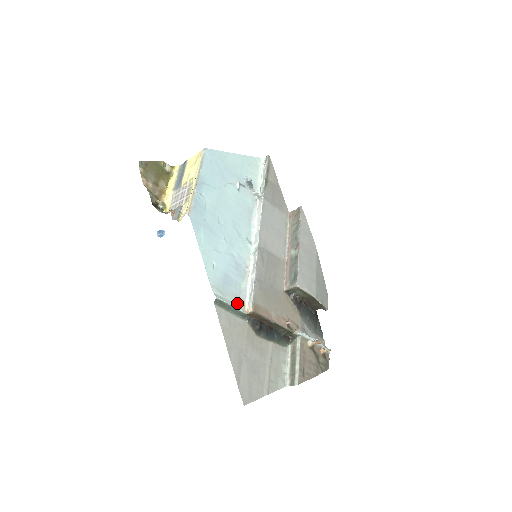
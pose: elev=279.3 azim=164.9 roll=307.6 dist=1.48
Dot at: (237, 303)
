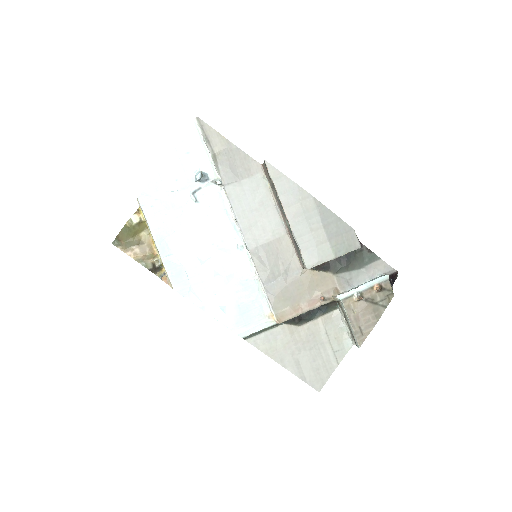
Dot at: (264, 320)
